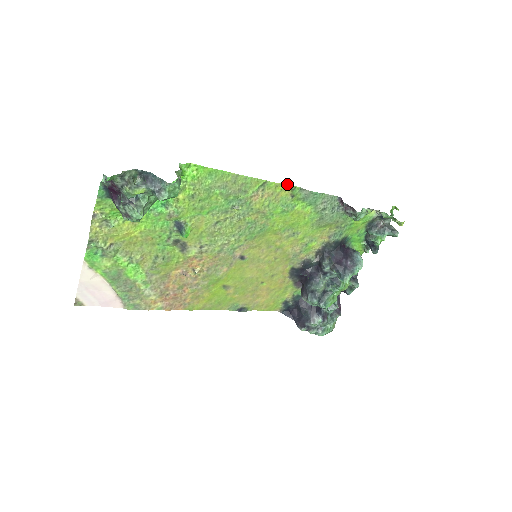
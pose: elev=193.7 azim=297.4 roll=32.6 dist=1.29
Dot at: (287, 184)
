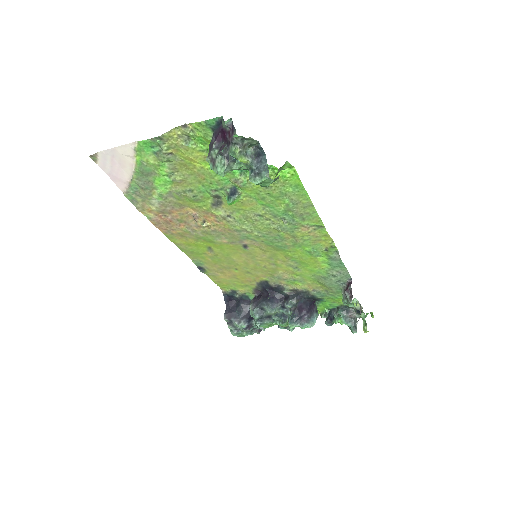
Dot at: occluded
